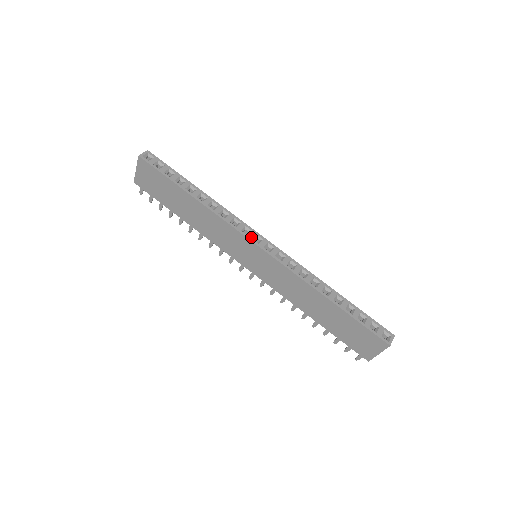
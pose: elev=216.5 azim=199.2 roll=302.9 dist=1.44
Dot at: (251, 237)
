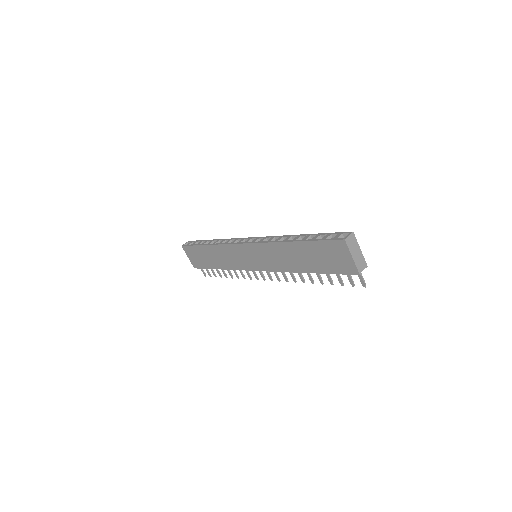
Dot at: (240, 242)
